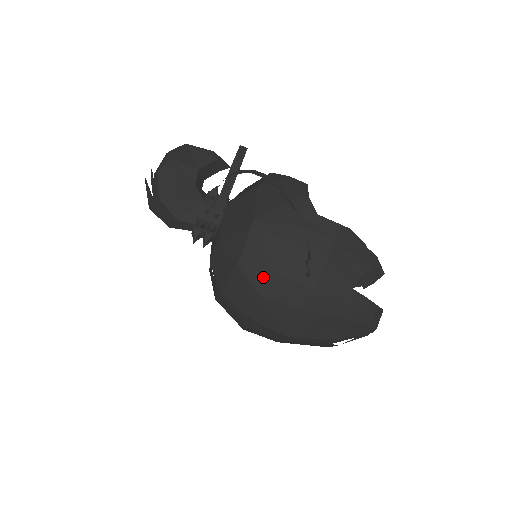
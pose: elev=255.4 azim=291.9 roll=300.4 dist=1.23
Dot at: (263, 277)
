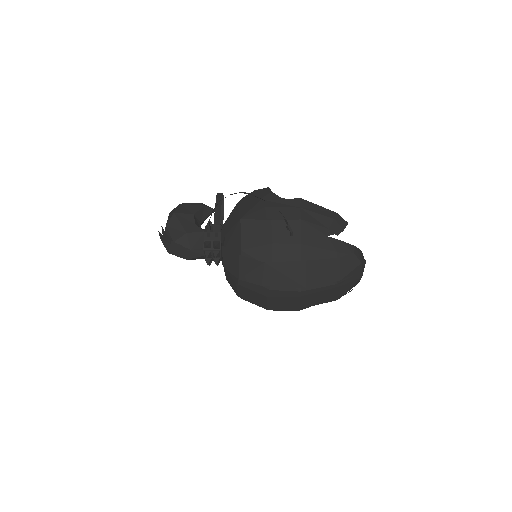
Dot at: (261, 250)
